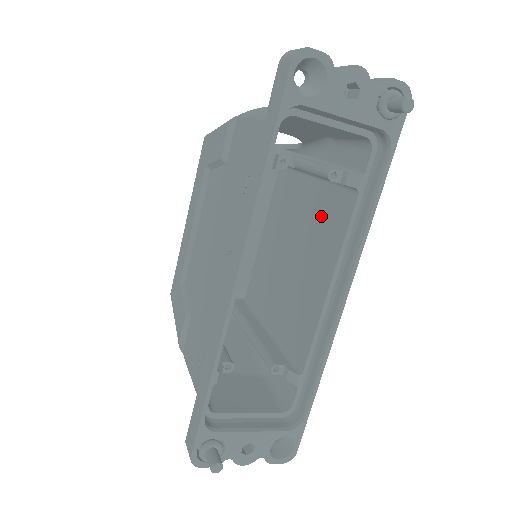
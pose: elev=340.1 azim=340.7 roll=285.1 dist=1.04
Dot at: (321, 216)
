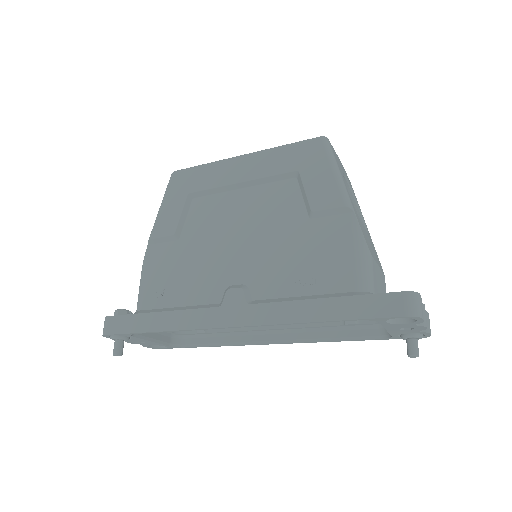
Dot at: occluded
